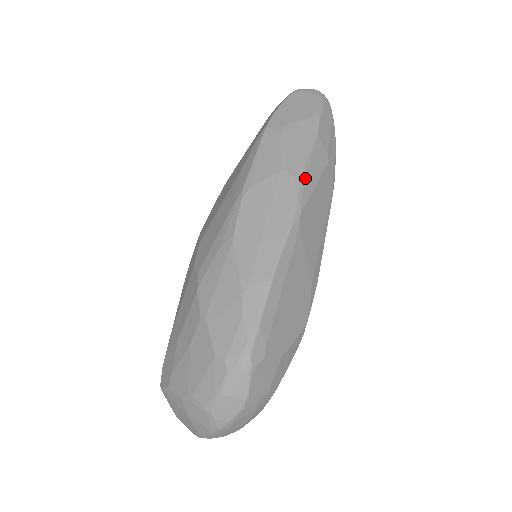
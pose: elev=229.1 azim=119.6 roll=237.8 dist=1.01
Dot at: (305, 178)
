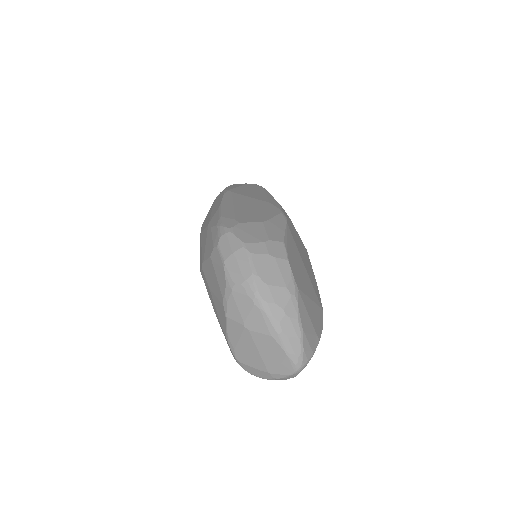
Dot at: (227, 188)
